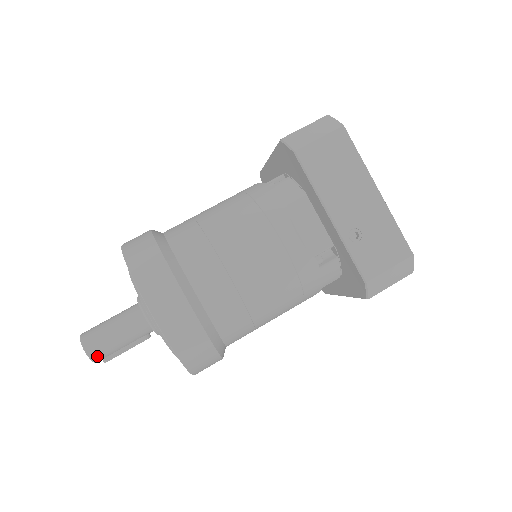
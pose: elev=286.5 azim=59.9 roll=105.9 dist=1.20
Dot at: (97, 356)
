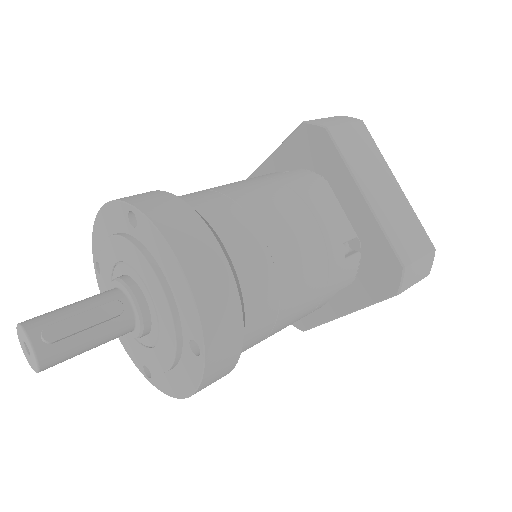
Dot at: (33, 322)
